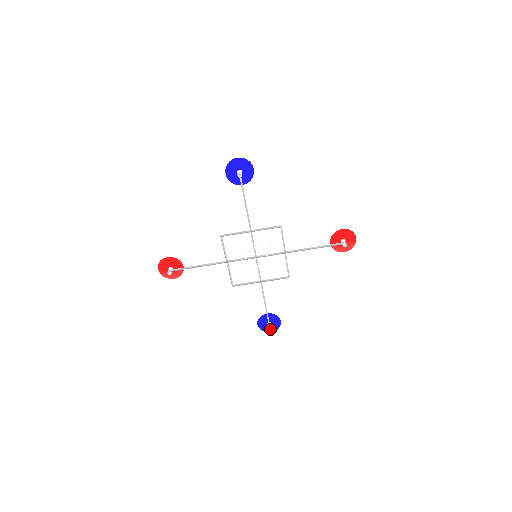
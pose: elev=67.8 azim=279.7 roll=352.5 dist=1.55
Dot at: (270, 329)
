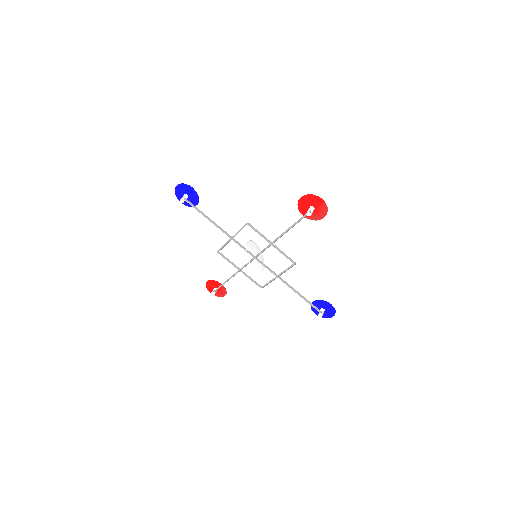
Dot at: occluded
